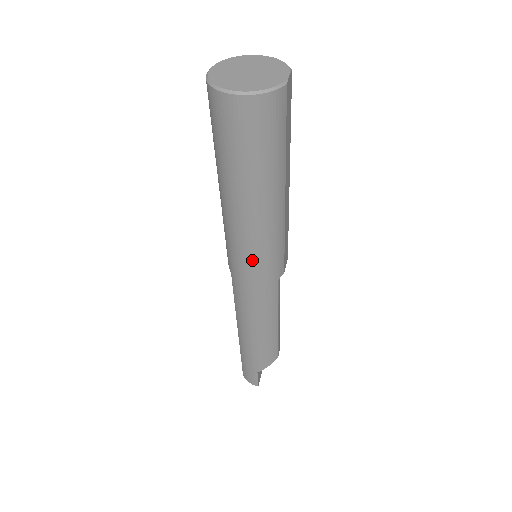
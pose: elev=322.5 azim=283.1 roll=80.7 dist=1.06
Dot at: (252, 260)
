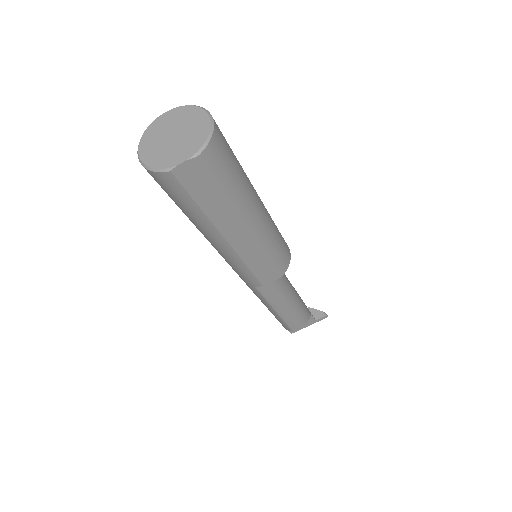
Dot at: occluded
